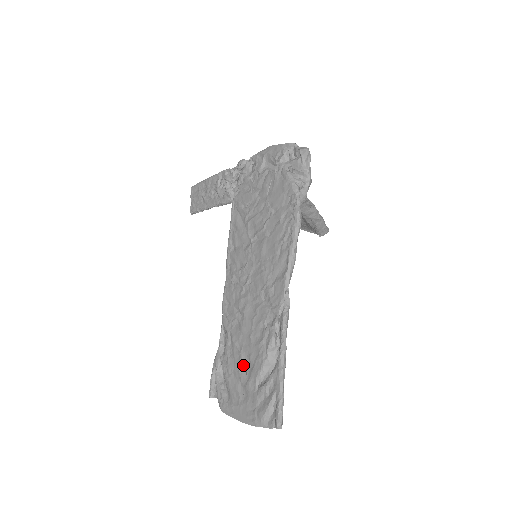
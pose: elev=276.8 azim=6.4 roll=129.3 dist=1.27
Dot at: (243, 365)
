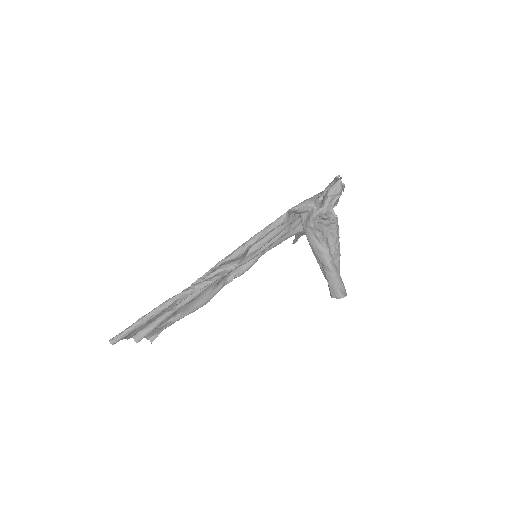
Dot at: occluded
